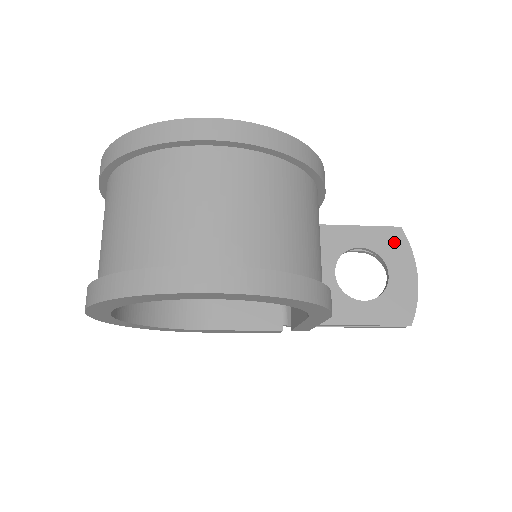
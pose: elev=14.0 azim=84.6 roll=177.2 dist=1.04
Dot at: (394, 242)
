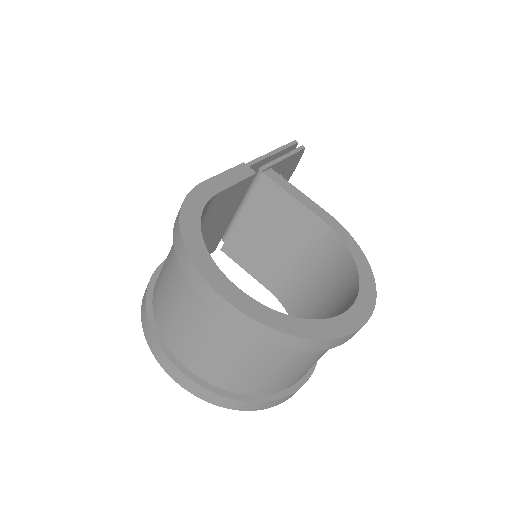
Dot at: (296, 161)
